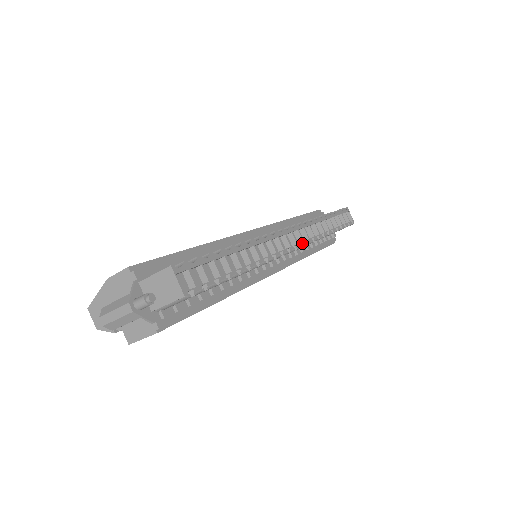
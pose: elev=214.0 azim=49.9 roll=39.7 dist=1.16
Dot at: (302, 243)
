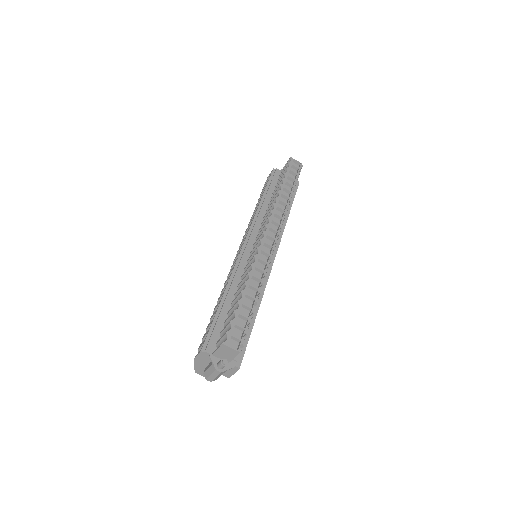
Dot at: (278, 234)
